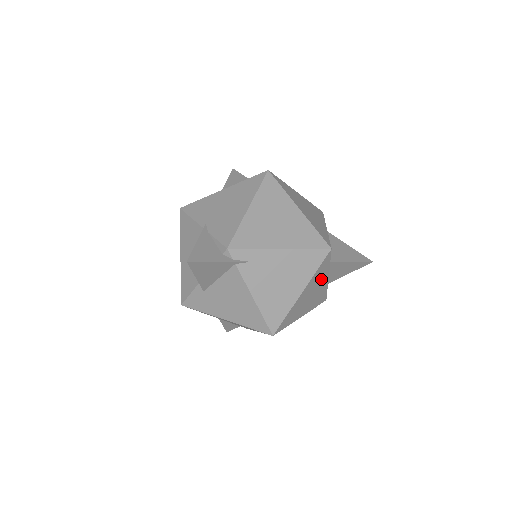
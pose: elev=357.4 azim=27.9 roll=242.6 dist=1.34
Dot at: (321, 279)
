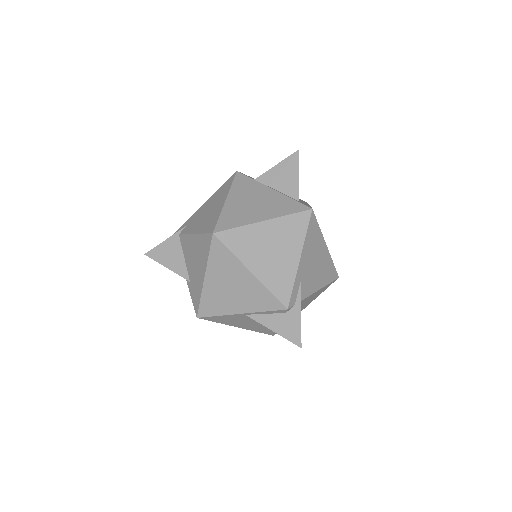
Dot at: (256, 191)
